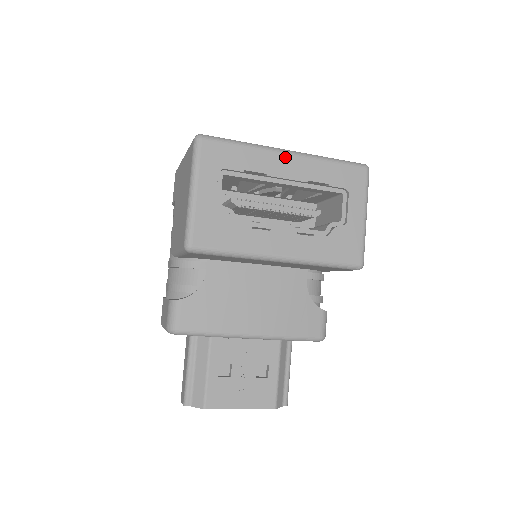
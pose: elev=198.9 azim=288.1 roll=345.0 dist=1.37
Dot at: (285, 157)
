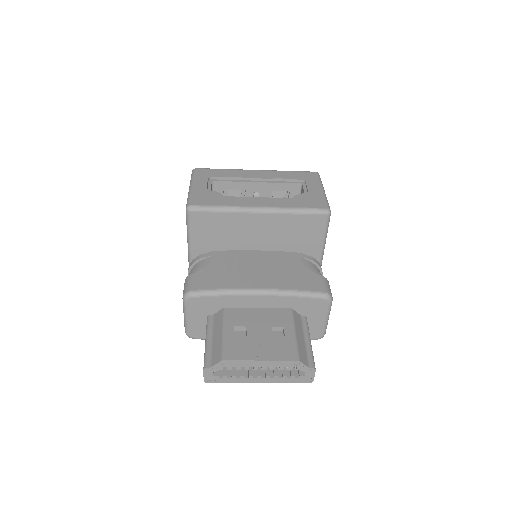
Dot at: (254, 171)
